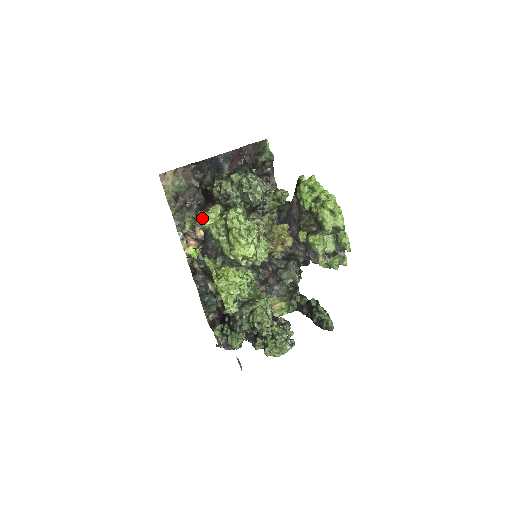
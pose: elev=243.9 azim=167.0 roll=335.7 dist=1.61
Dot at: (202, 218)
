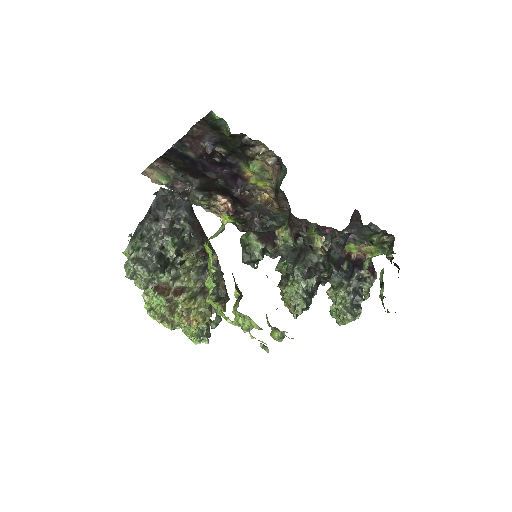
Dot at: occluded
